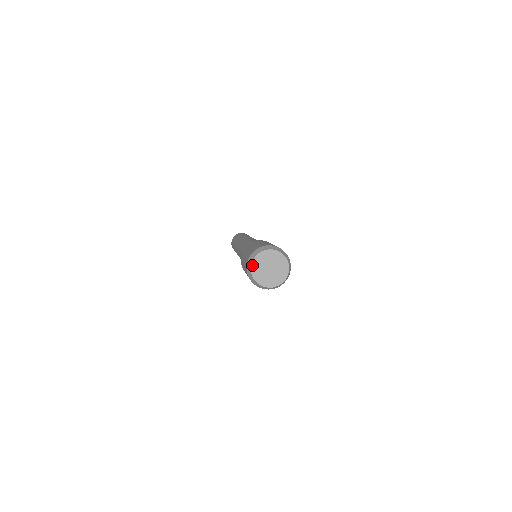
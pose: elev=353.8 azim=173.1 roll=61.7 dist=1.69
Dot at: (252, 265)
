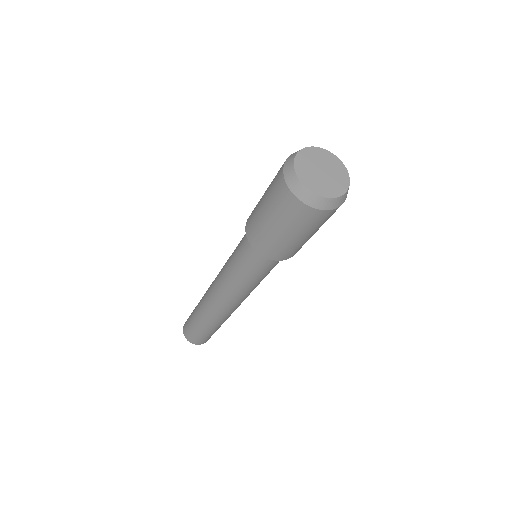
Dot at: (295, 165)
